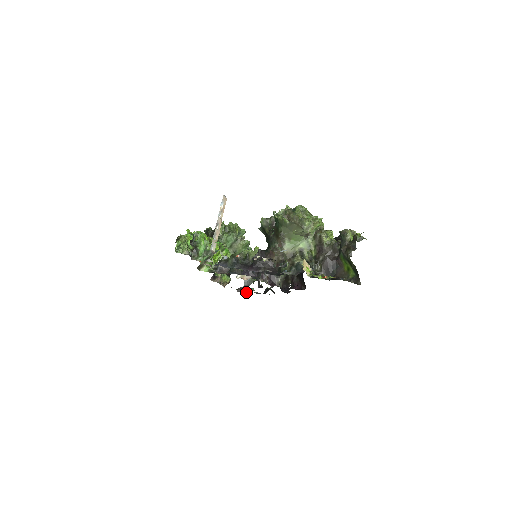
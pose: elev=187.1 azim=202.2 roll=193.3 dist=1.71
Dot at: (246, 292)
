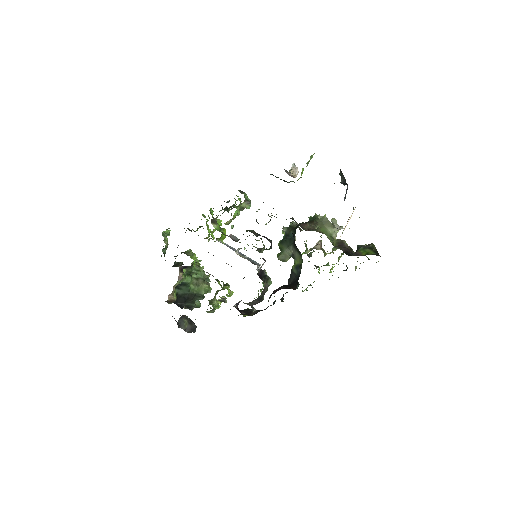
Dot at: occluded
